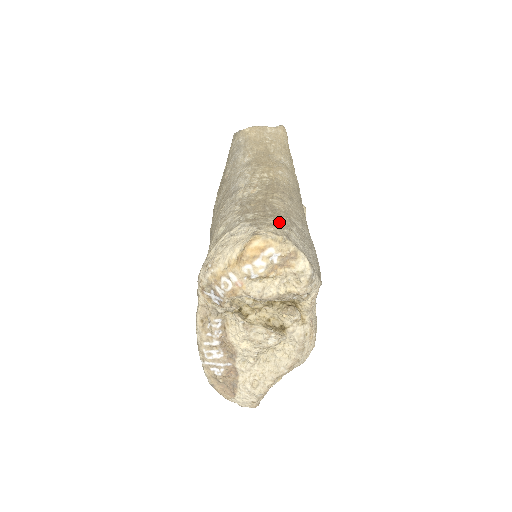
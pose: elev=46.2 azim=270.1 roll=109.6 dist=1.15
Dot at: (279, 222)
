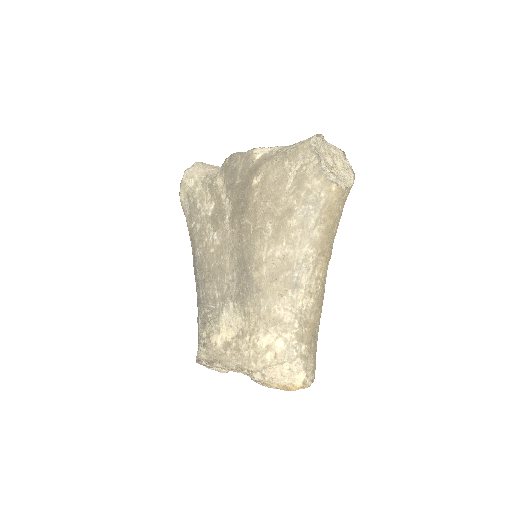
Dot at: (314, 359)
